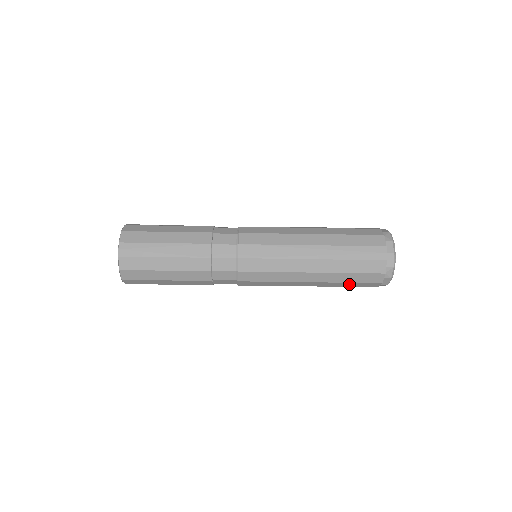
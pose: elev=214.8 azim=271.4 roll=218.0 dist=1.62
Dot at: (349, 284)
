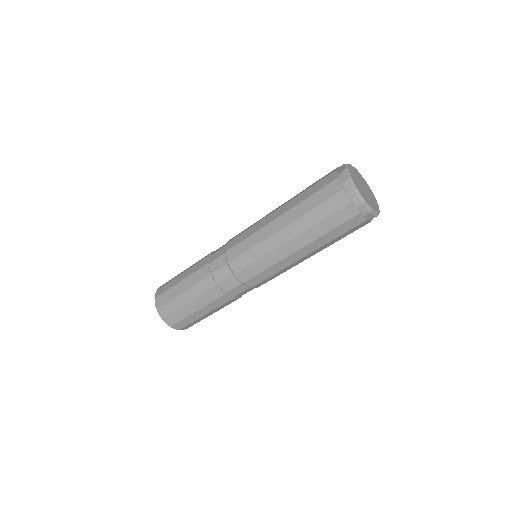
Dot at: (340, 237)
